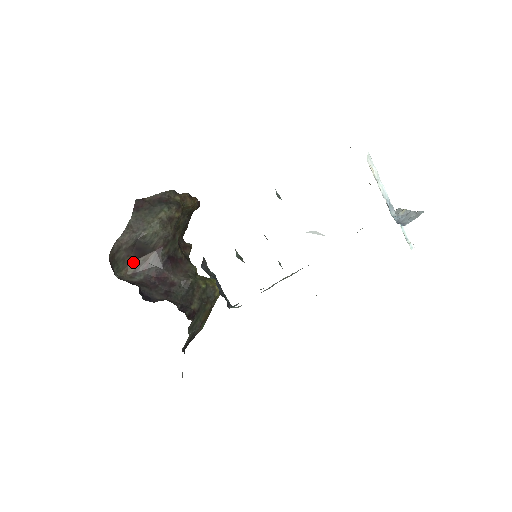
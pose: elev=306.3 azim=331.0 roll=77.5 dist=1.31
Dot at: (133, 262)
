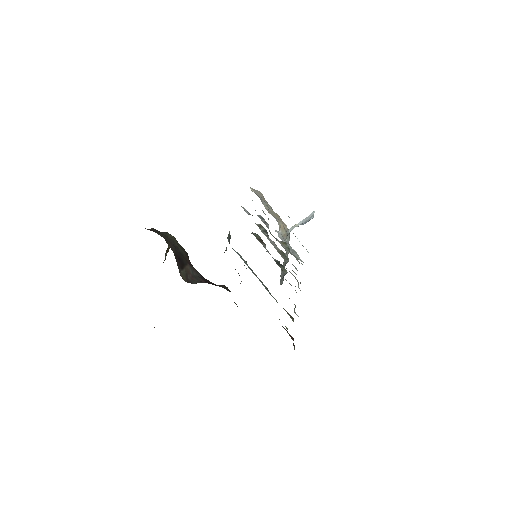
Dot at: (181, 272)
